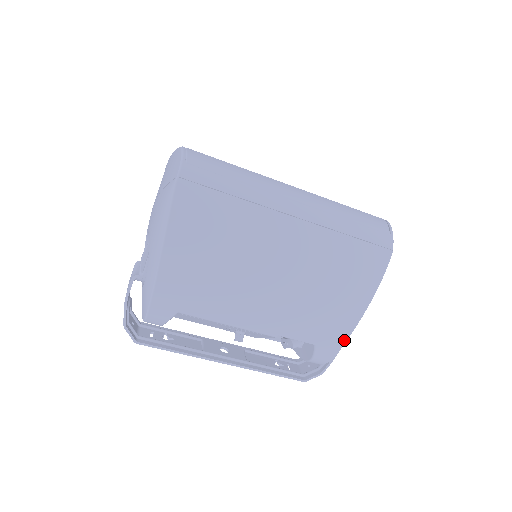
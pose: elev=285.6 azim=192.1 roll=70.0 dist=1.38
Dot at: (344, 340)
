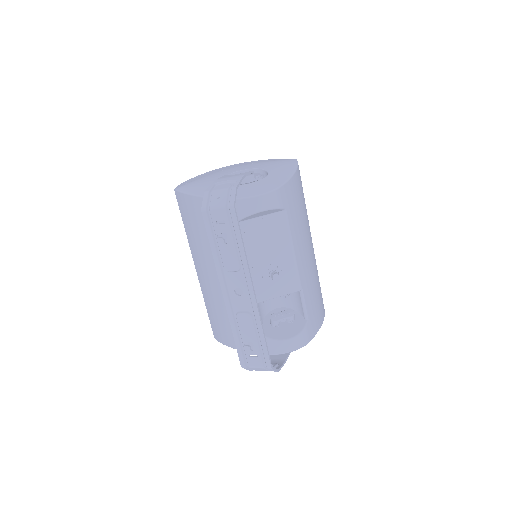
Dot at: (316, 332)
